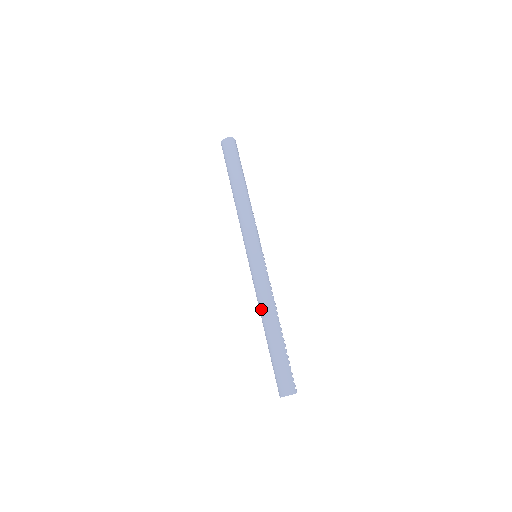
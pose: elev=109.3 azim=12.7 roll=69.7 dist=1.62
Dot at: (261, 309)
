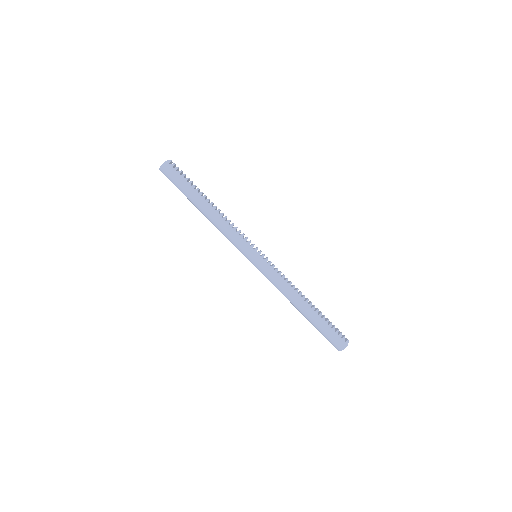
Dot at: occluded
